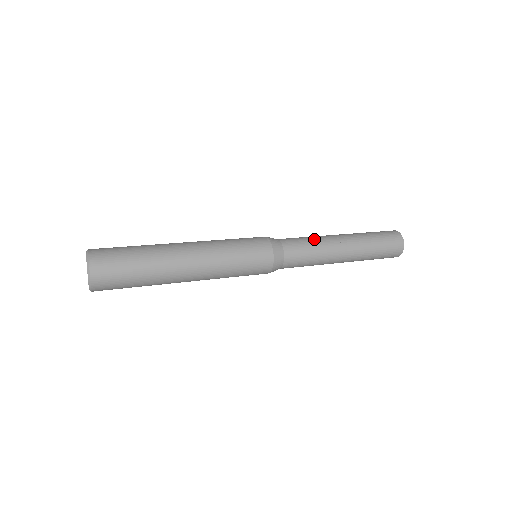
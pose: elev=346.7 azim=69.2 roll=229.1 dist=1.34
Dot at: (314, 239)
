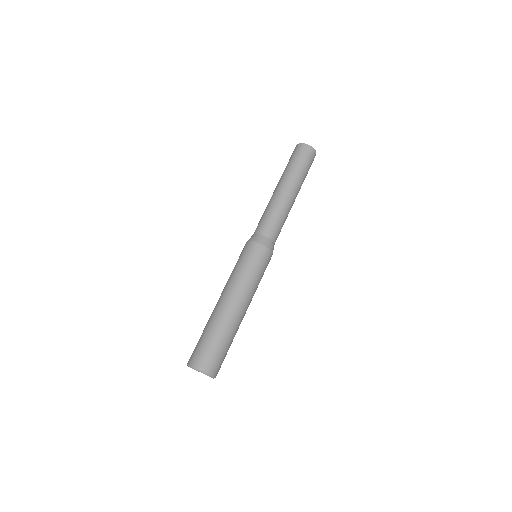
Dot at: (271, 209)
